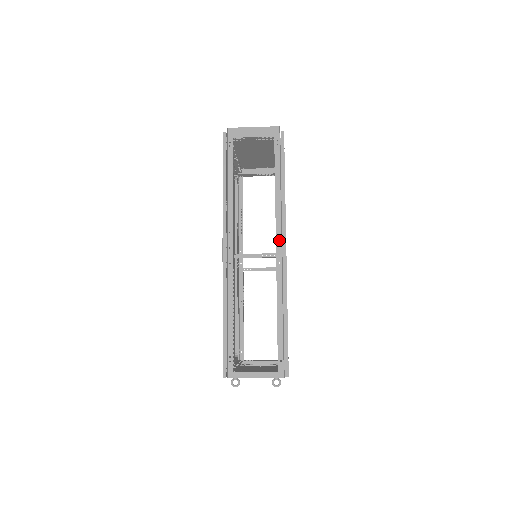
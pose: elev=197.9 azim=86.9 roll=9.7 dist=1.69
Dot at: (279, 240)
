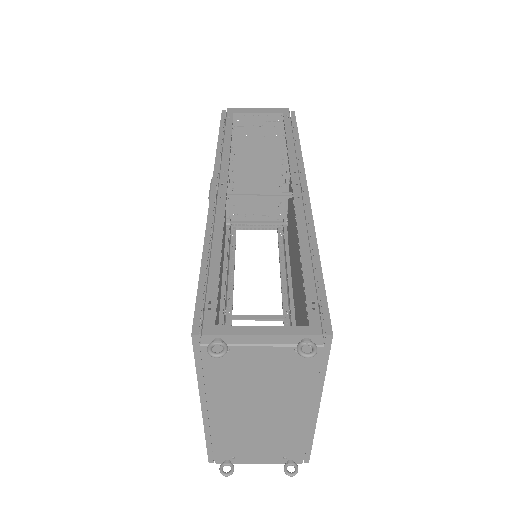
Dot at: (296, 179)
